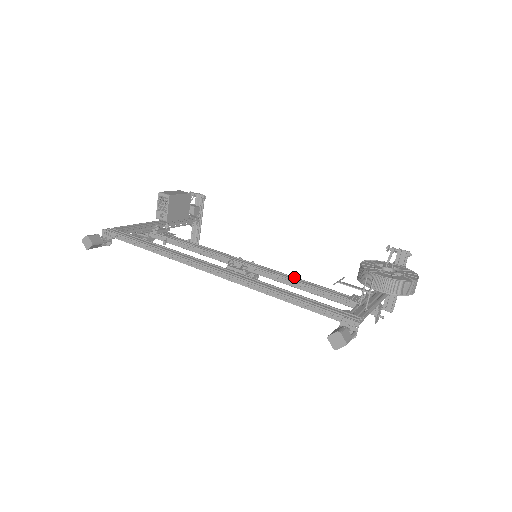
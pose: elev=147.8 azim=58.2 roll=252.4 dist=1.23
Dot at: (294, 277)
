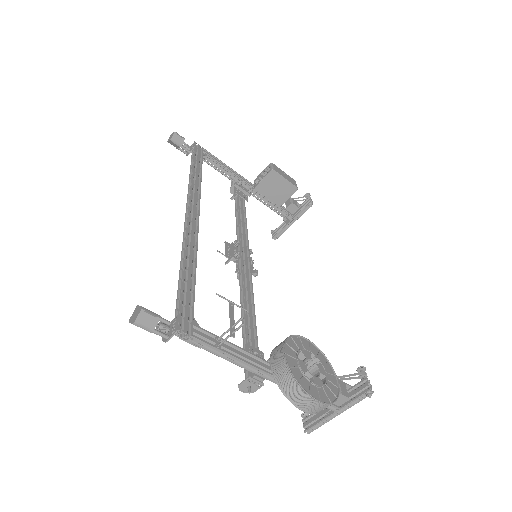
Dot at: (253, 295)
